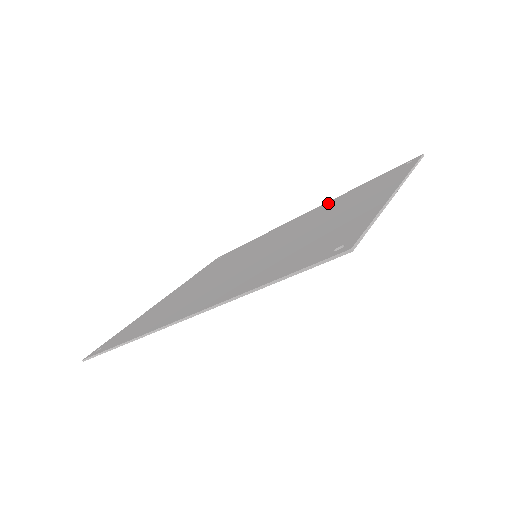
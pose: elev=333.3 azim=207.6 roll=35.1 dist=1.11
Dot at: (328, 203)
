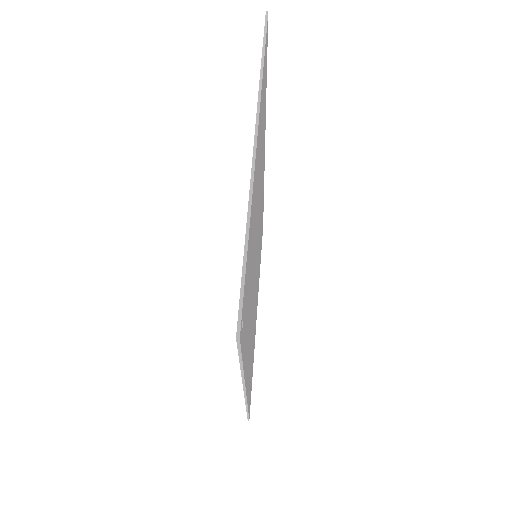
Dot at: occluded
